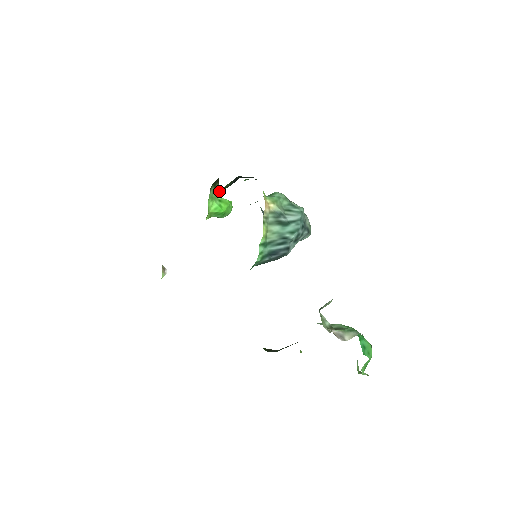
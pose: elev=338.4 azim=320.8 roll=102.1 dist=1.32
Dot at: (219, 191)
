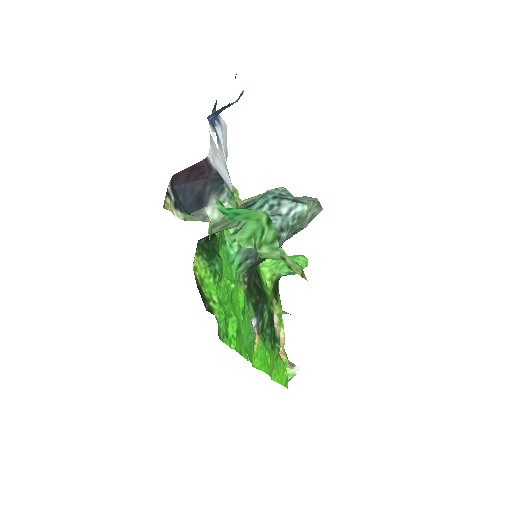
Dot at: occluded
